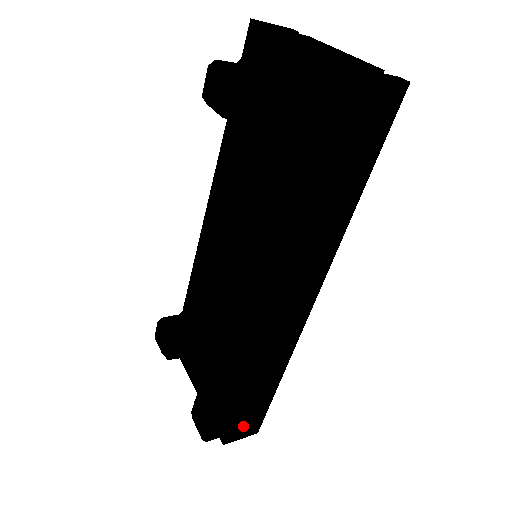
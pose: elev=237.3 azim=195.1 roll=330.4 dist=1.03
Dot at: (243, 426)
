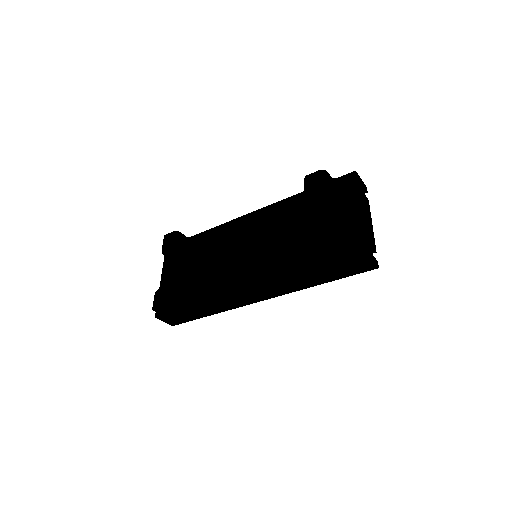
Dot at: (172, 318)
